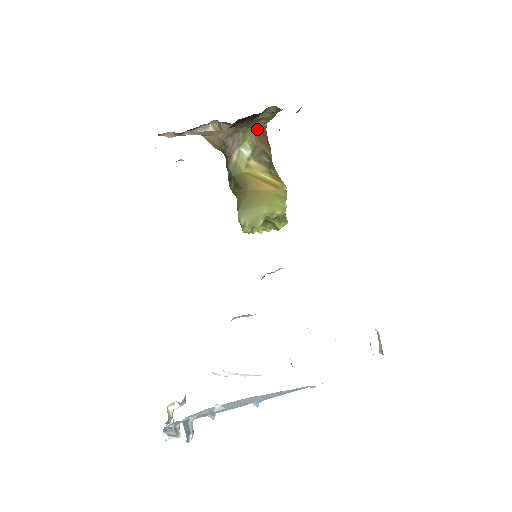
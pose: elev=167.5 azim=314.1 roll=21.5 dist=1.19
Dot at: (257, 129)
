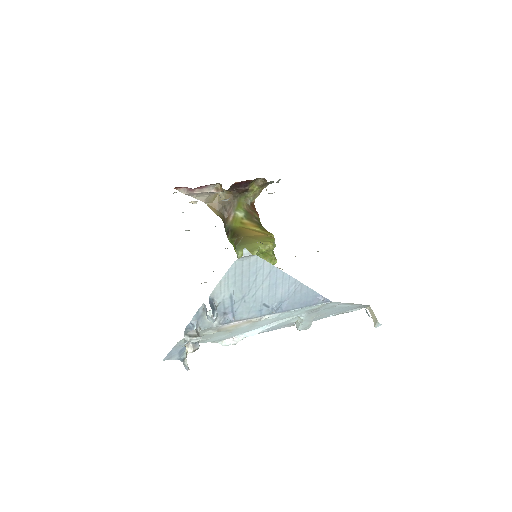
Dot at: (248, 201)
